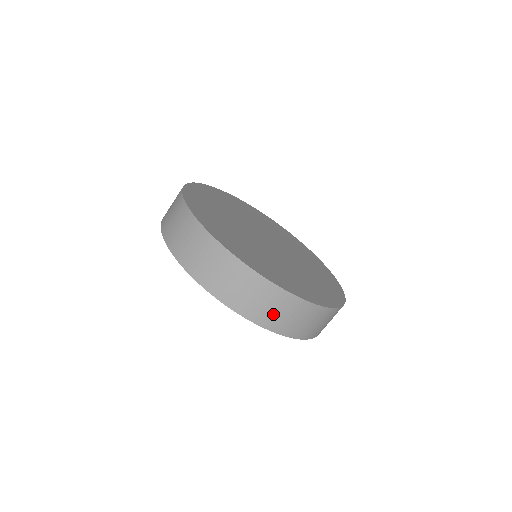
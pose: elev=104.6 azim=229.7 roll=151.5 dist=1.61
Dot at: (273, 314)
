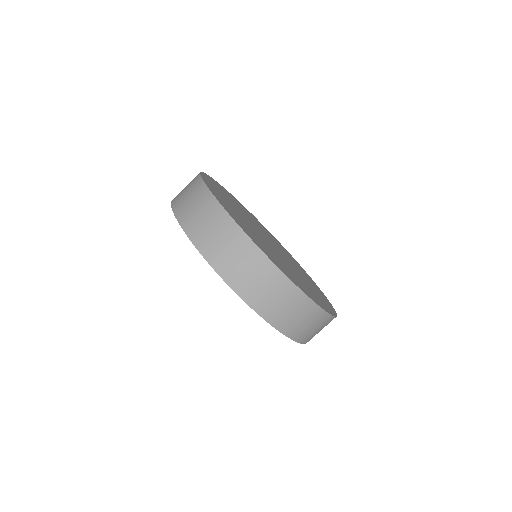
Dot at: (314, 333)
